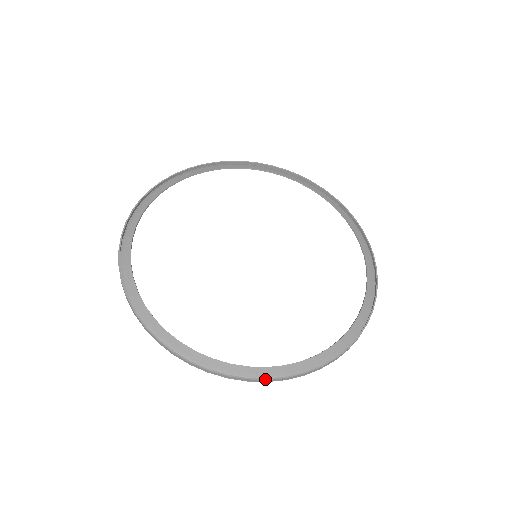
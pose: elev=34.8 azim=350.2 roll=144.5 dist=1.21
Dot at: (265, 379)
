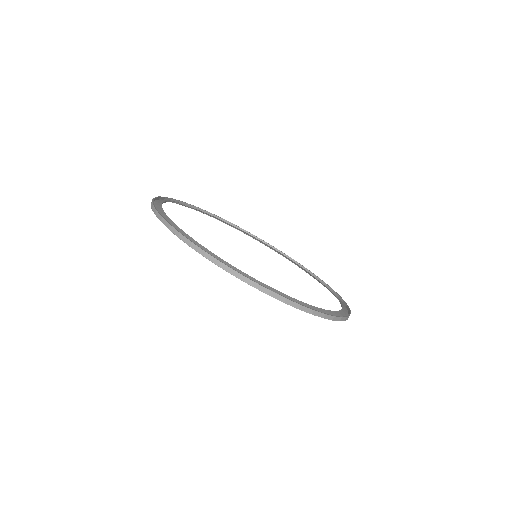
Dot at: (299, 304)
